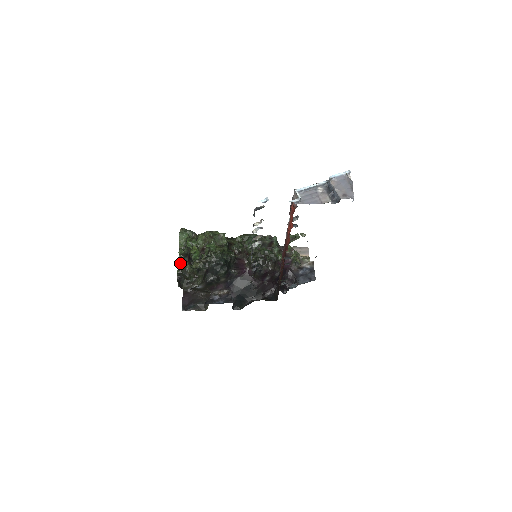
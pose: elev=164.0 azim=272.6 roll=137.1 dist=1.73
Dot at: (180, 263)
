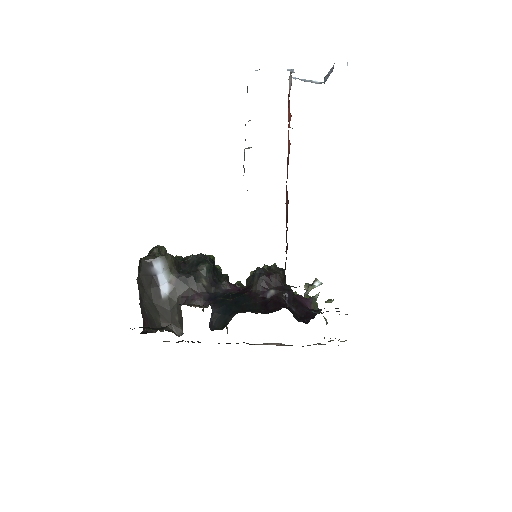
Dot at: occluded
